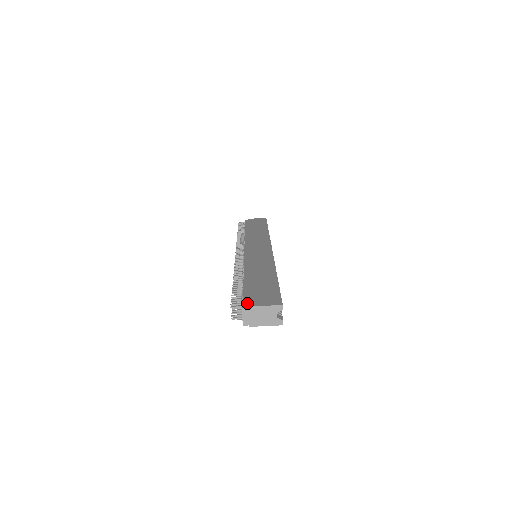
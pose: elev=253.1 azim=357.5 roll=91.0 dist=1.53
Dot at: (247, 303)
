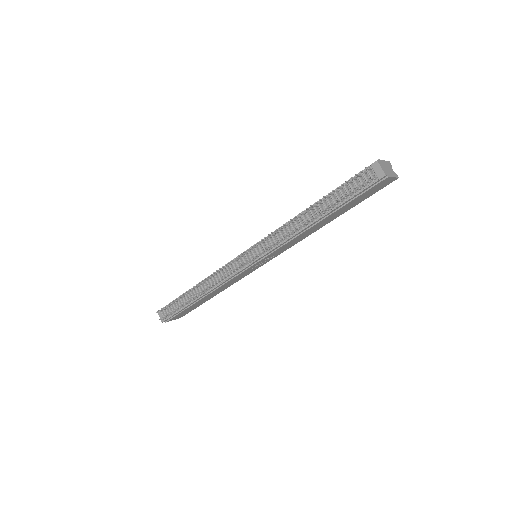
Dot at: (370, 166)
